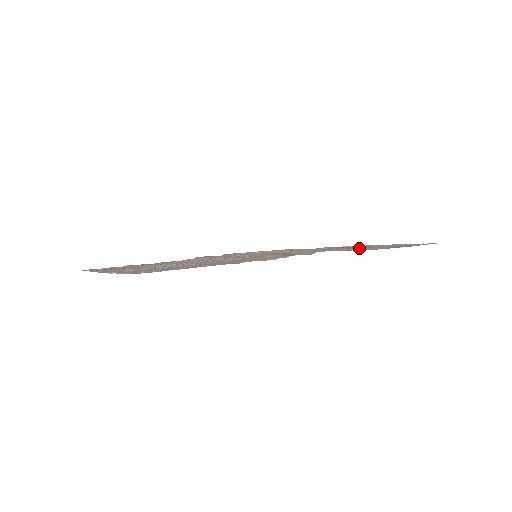
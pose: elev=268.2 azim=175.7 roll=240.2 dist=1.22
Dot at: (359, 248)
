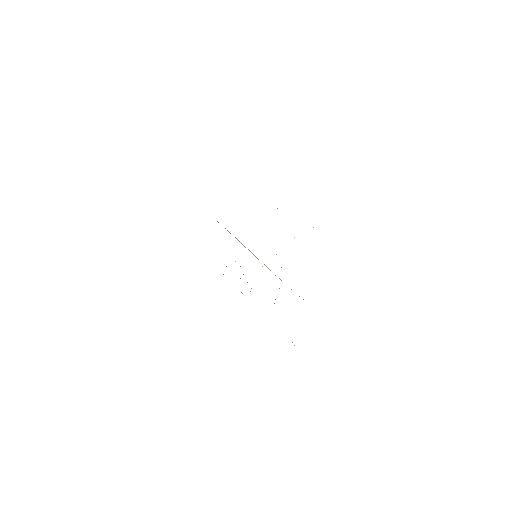
Dot at: occluded
